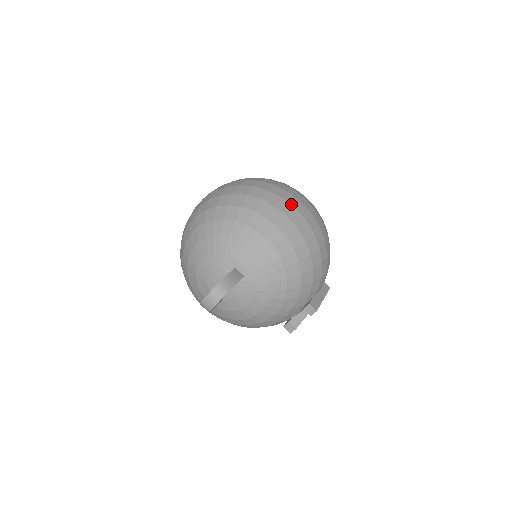
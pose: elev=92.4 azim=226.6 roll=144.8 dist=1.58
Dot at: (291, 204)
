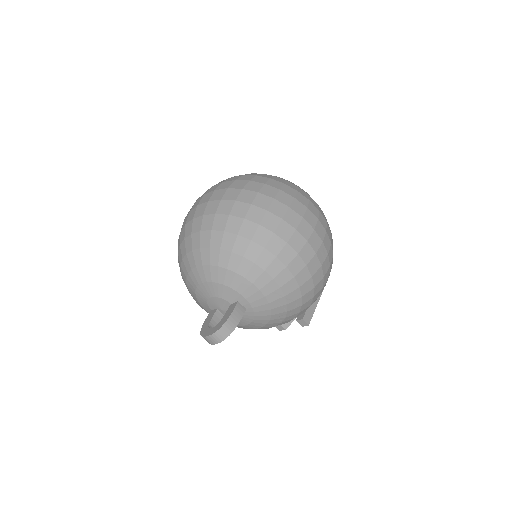
Dot at: (304, 237)
